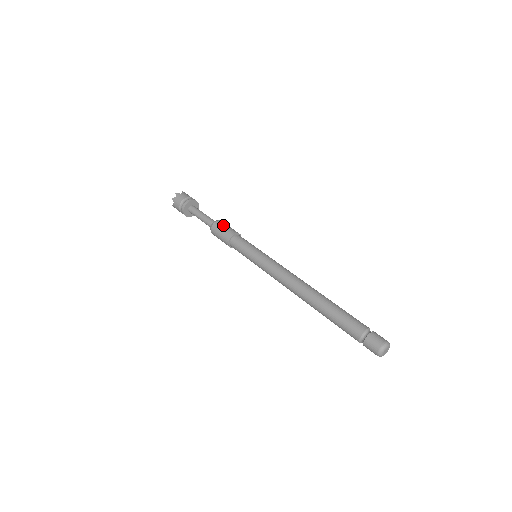
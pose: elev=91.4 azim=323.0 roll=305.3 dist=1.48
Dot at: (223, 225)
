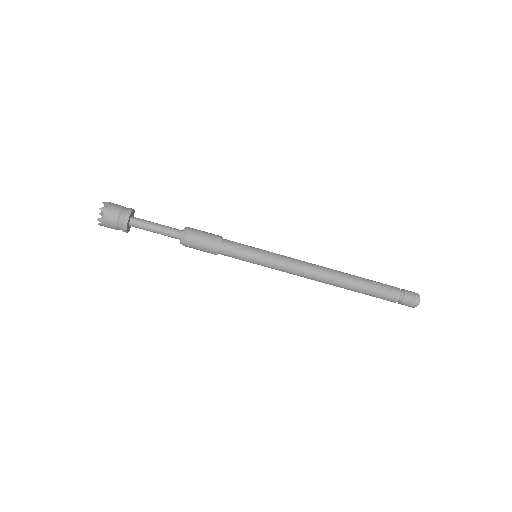
Dot at: (197, 242)
